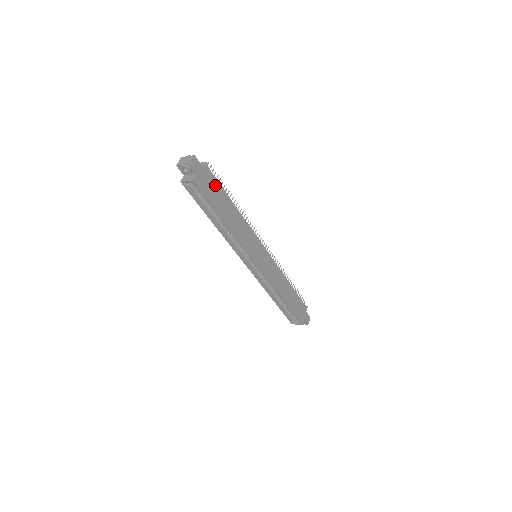
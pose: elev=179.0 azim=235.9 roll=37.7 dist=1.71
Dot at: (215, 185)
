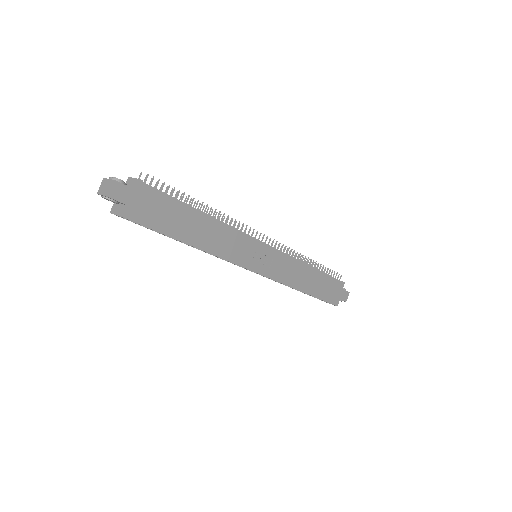
Dot at: (164, 205)
